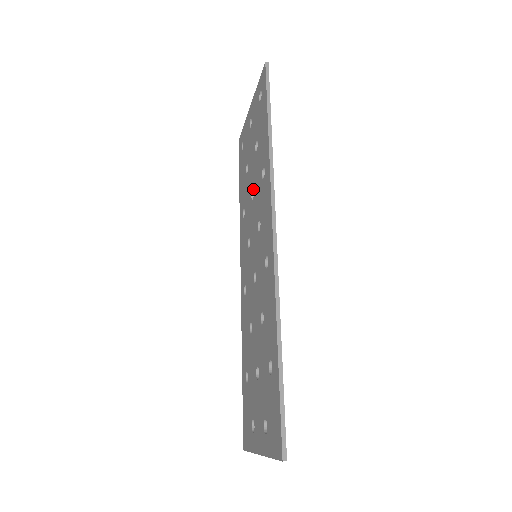
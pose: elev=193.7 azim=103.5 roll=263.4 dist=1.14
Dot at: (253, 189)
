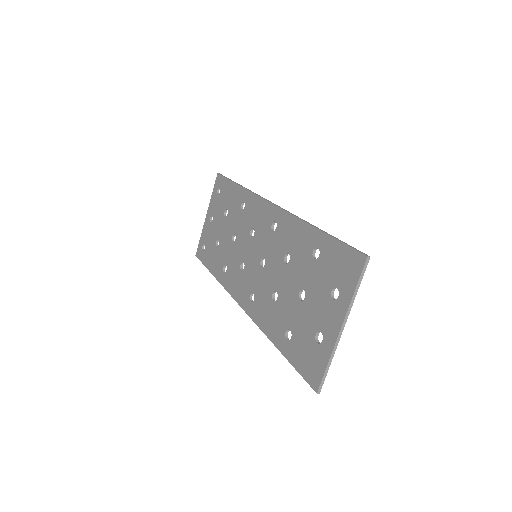
Dot at: (233, 234)
